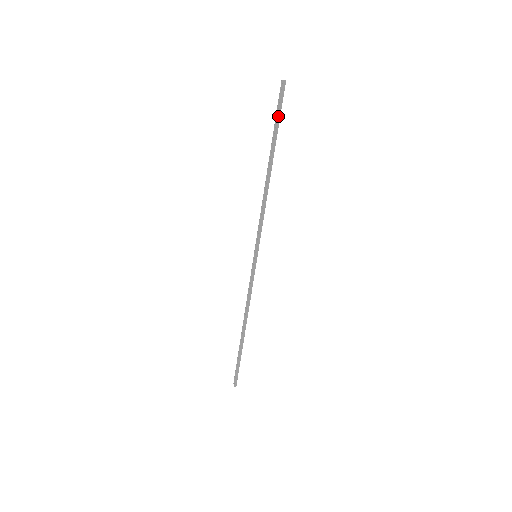
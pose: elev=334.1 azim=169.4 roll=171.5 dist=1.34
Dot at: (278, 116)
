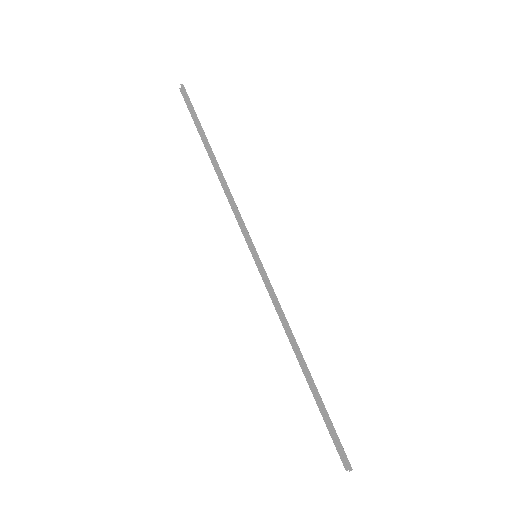
Dot at: (193, 112)
